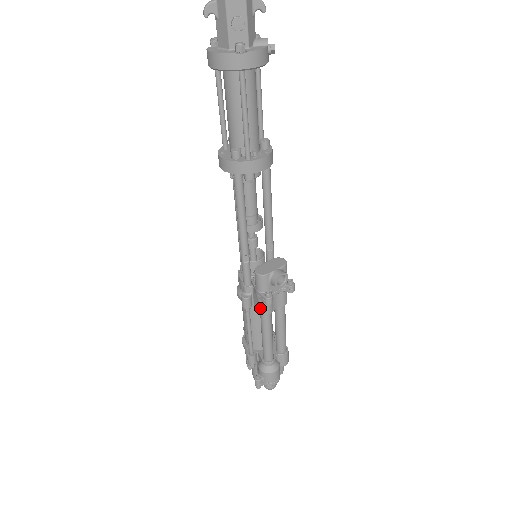
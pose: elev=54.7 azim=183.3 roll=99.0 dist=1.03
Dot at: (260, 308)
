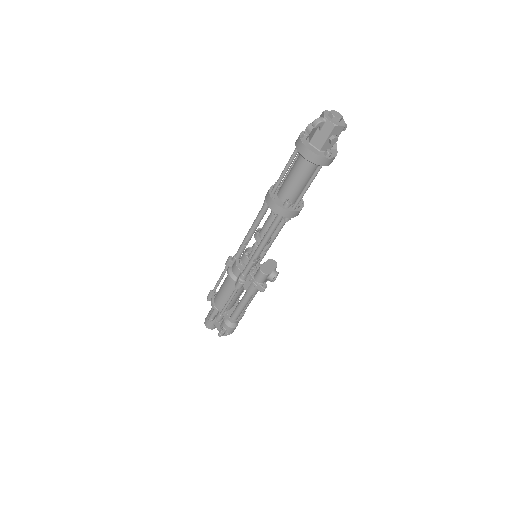
Dot at: (251, 291)
